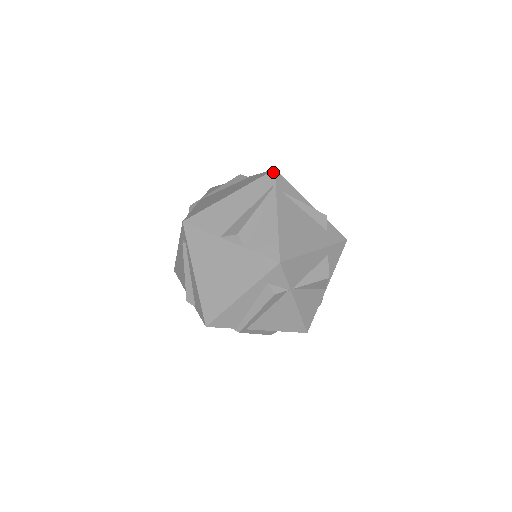
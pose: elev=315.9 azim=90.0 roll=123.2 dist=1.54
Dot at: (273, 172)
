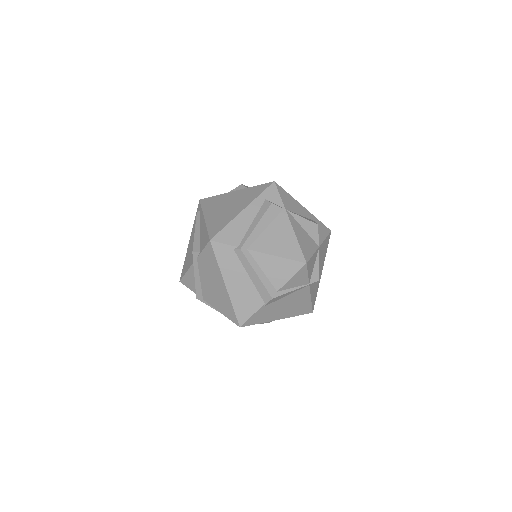
Dot at: occluded
